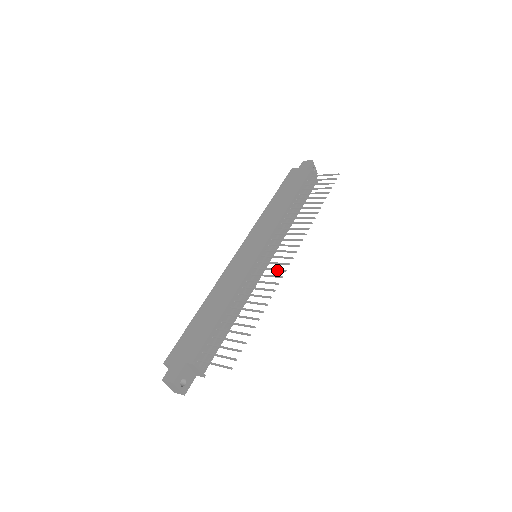
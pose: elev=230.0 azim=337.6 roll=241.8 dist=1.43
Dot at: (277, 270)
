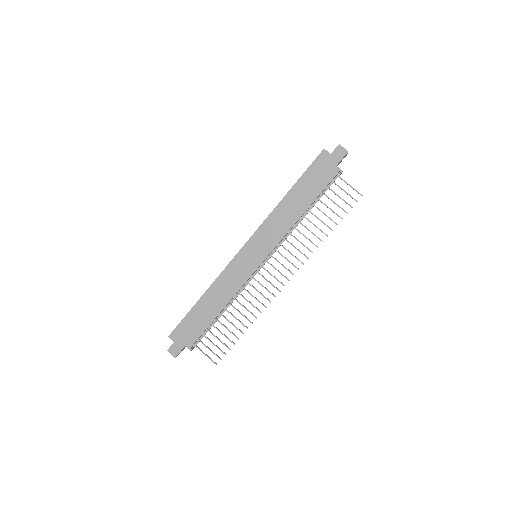
Dot at: (269, 292)
